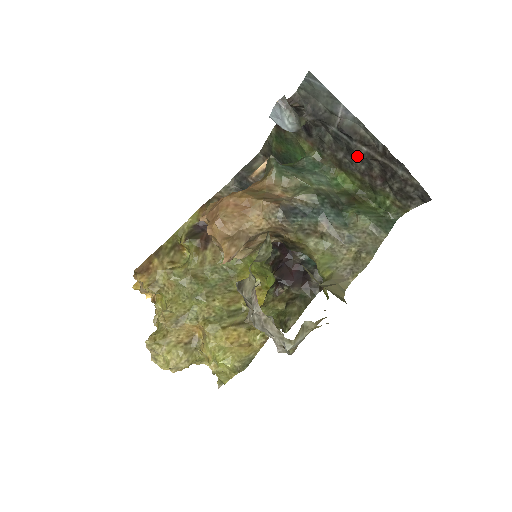
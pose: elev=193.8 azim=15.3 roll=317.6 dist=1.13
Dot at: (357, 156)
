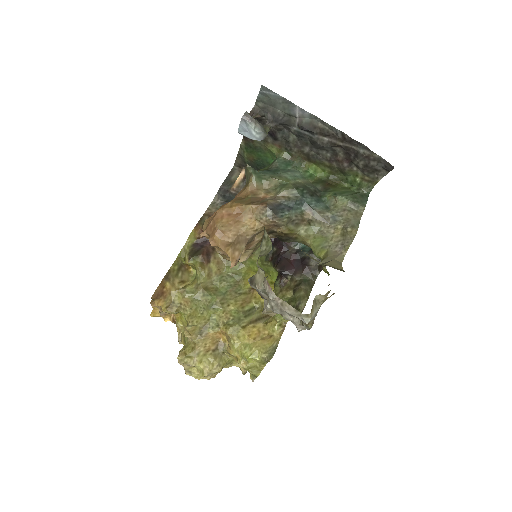
Dot at: (321, 147)
